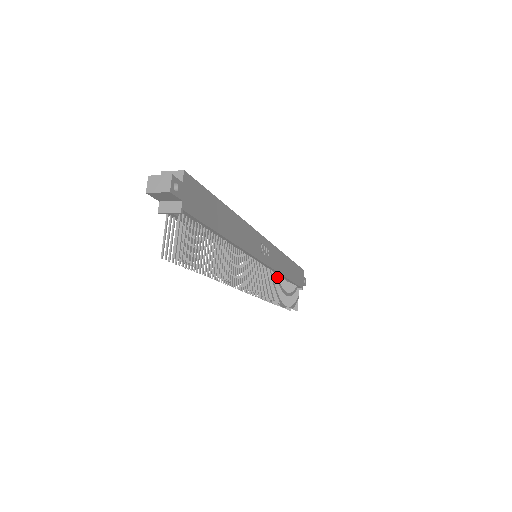
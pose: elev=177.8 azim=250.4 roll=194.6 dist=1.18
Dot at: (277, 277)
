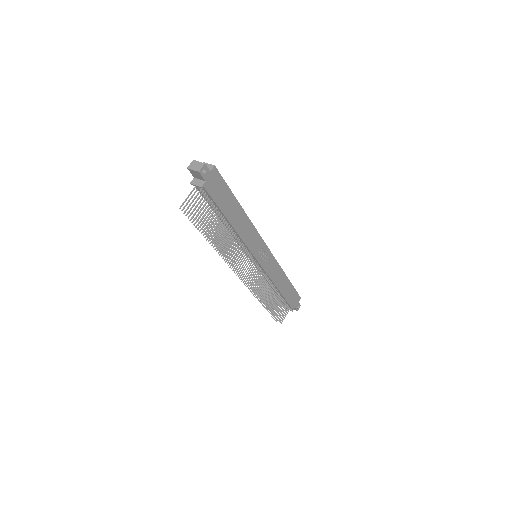
Dot at: (269, 283)
